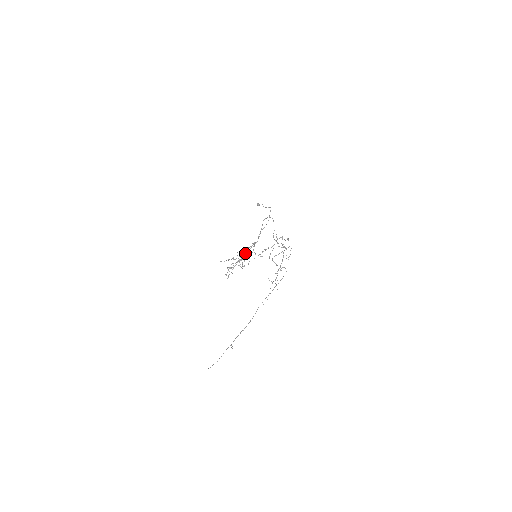
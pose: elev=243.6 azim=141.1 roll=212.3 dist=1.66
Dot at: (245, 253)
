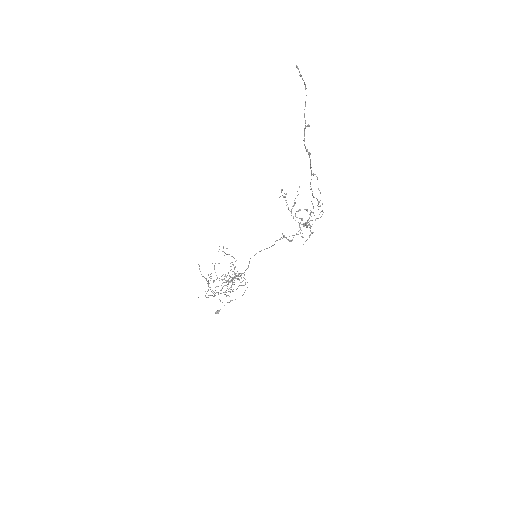
Dot at: occluded
